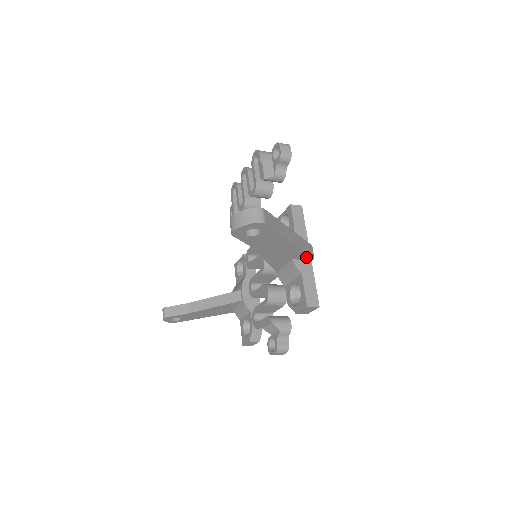
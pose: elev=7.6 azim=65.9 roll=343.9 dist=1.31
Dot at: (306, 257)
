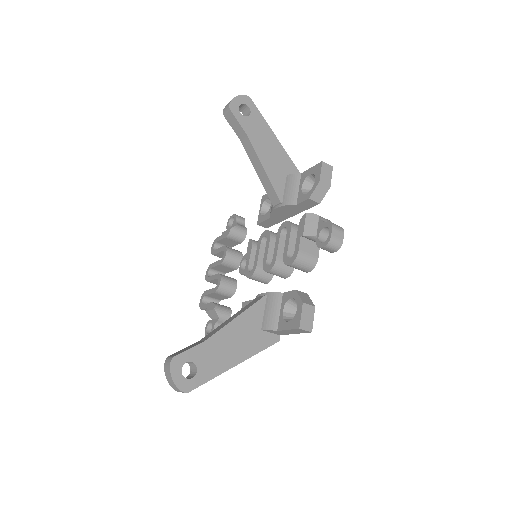
Dot at: occluded
